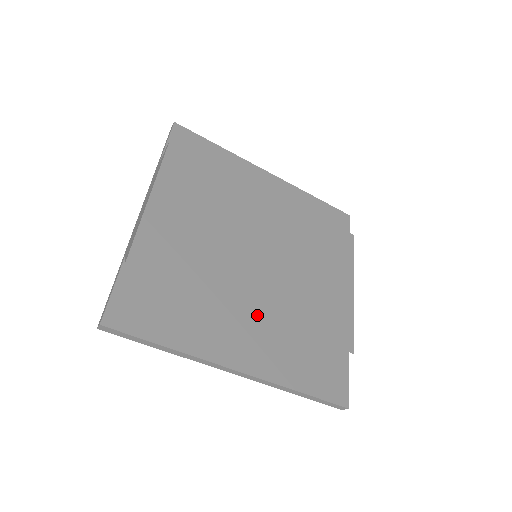
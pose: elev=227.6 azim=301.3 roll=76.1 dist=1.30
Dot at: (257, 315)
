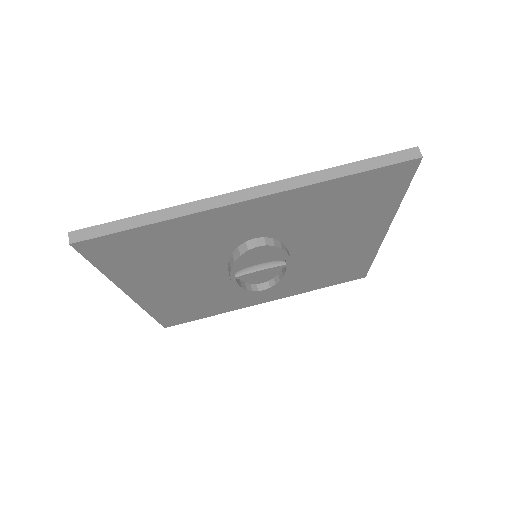
Dot at: occluded
